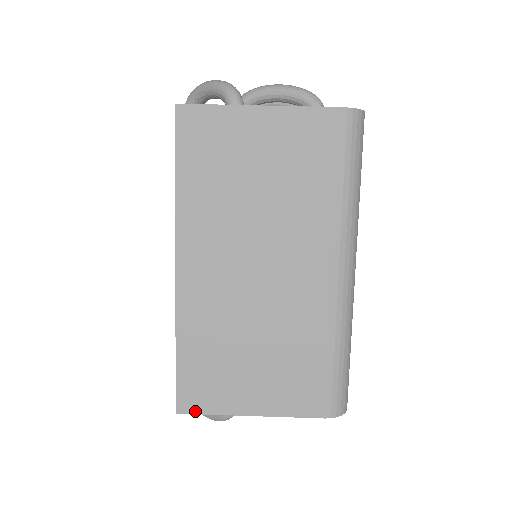
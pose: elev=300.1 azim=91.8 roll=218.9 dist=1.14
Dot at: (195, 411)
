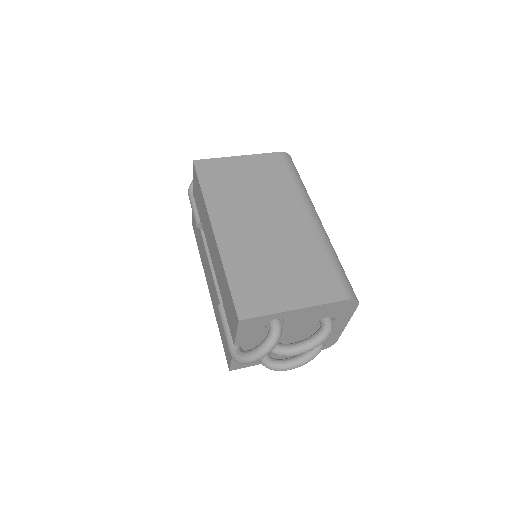
Dot at: (253, 316)
